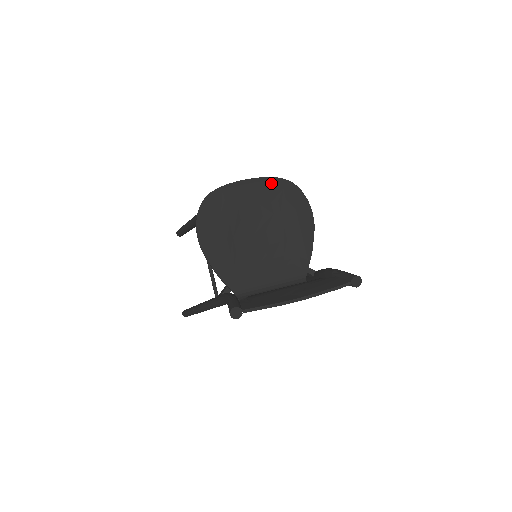
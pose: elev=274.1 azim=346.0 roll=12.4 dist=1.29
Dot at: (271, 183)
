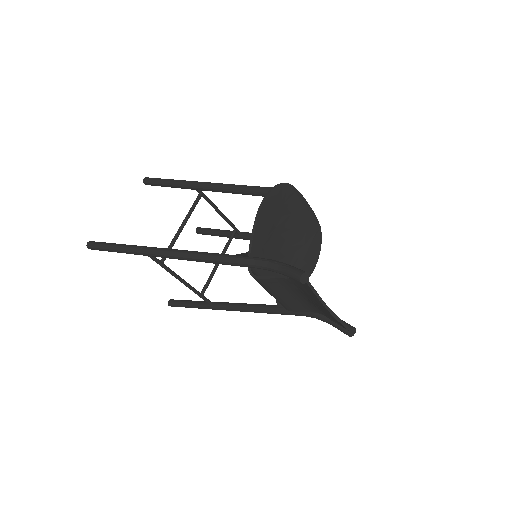
Dot at: (315, 221)
